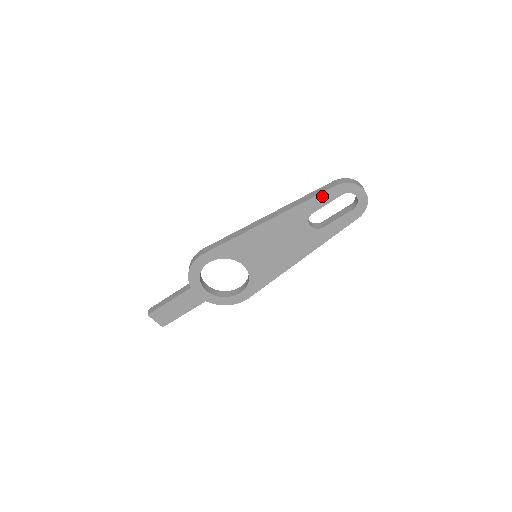
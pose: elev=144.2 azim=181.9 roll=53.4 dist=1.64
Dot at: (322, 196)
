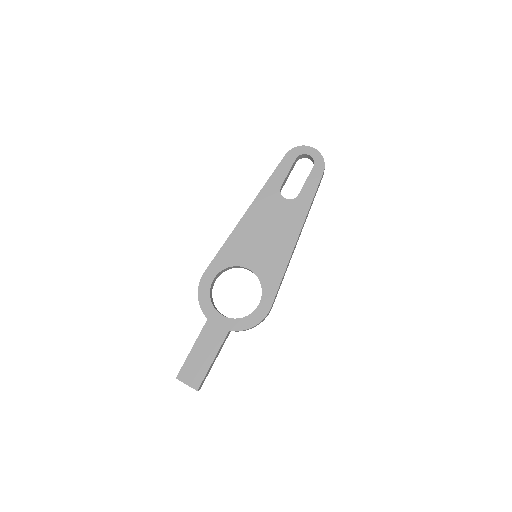
Dot at: (280, 168)
